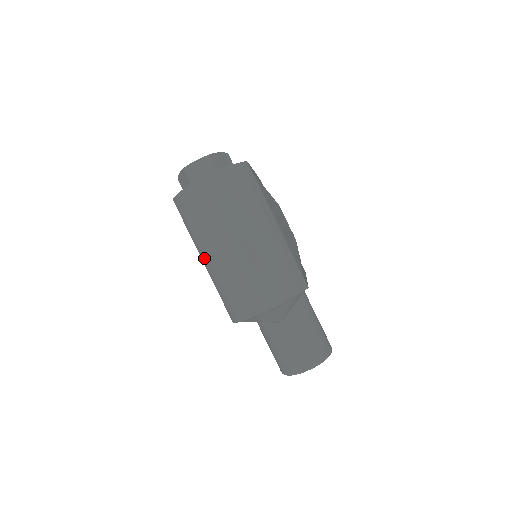
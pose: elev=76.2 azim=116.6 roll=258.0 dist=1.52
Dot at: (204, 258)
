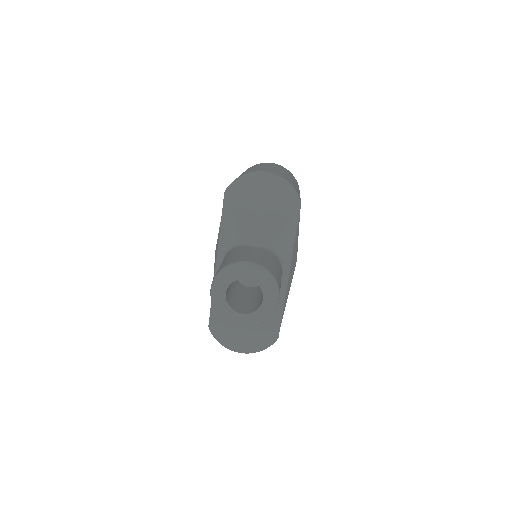
Dot at: occluded
